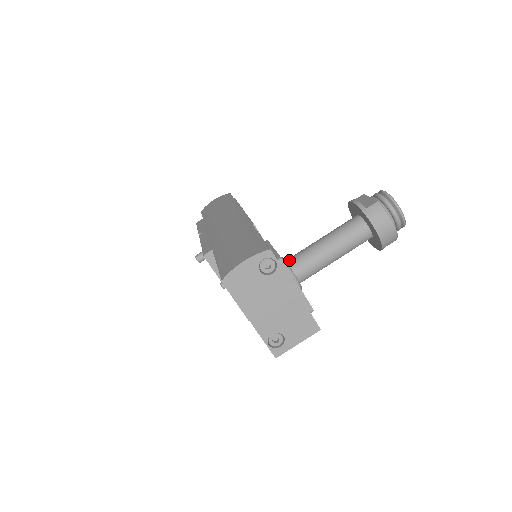
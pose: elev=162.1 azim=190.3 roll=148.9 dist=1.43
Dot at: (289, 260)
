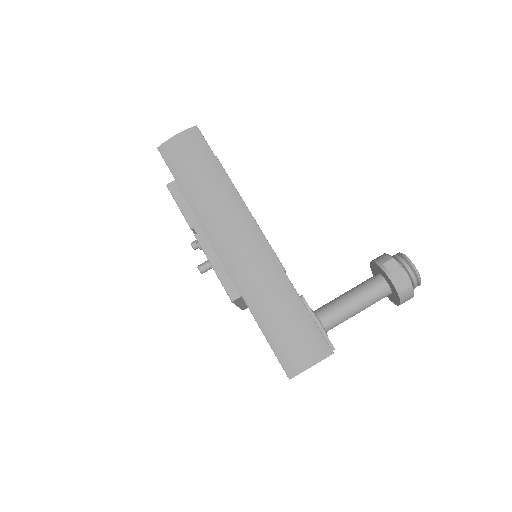
Dot at: (324, 321)
